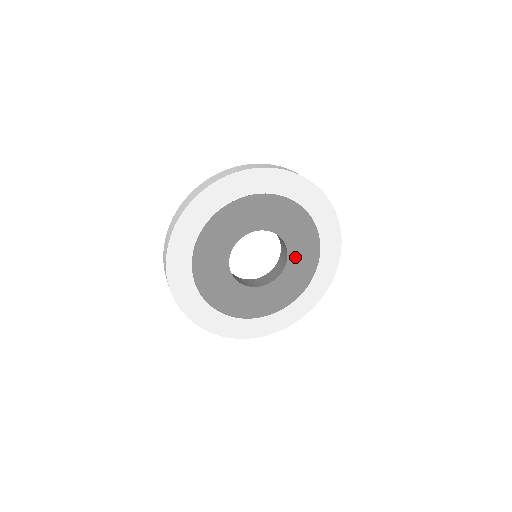
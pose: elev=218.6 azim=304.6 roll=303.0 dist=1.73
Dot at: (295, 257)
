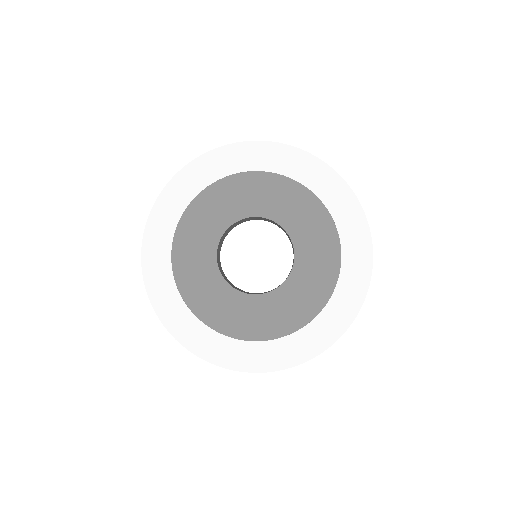
Dot at: (293, 289)
